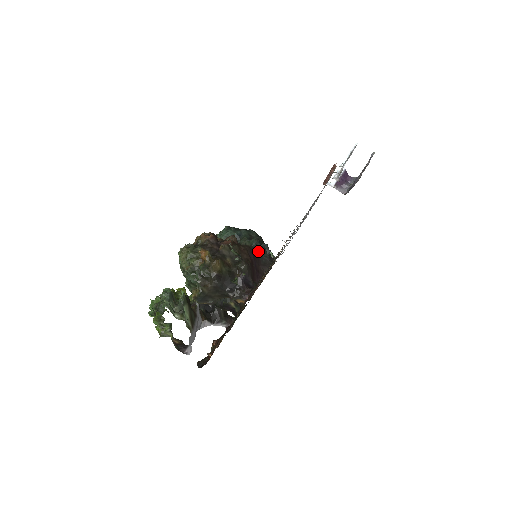
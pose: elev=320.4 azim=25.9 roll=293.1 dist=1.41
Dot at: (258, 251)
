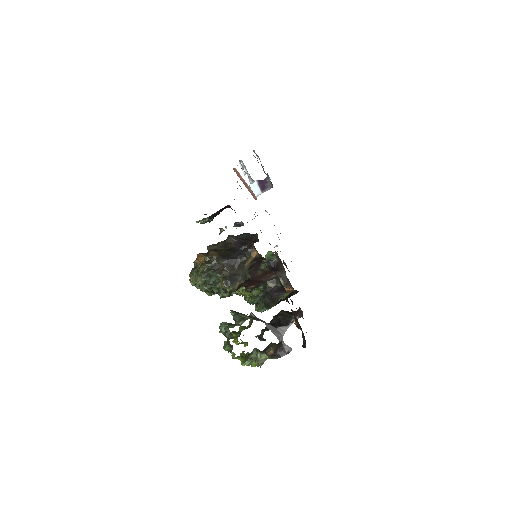
Dot at: (241, 237)
